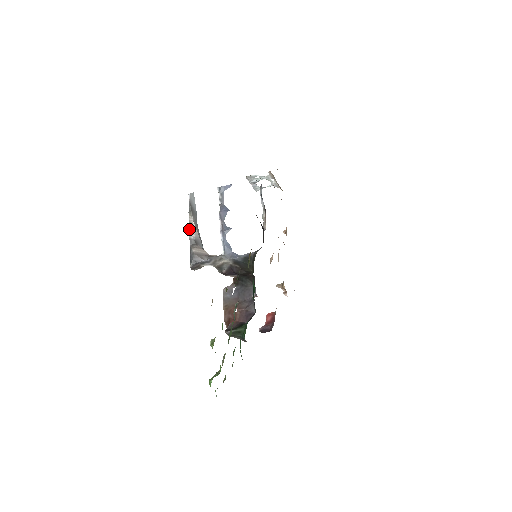
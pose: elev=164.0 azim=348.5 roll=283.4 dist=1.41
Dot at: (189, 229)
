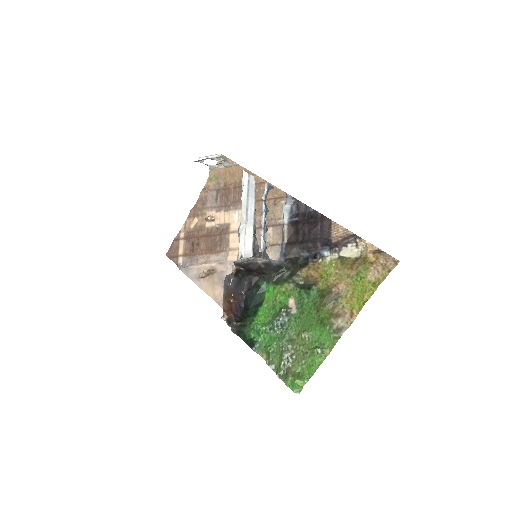
Dot at: (255, 217)
